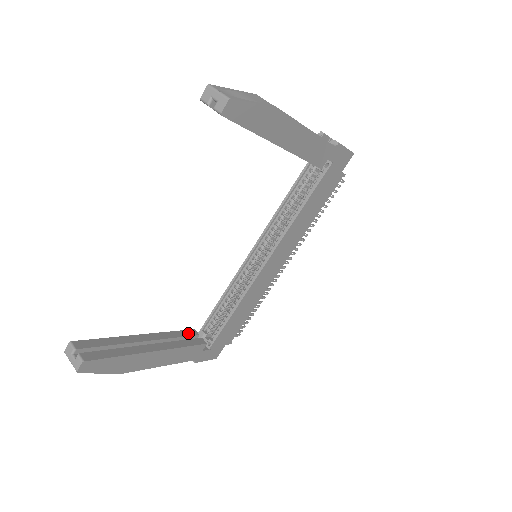
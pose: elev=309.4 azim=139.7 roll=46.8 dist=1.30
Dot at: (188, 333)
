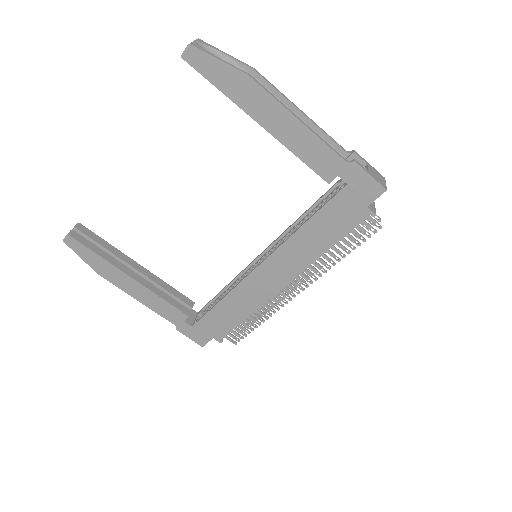
Dot at: (183, 298)
